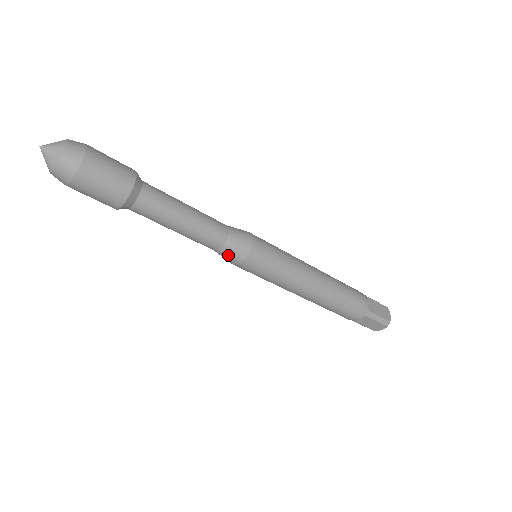
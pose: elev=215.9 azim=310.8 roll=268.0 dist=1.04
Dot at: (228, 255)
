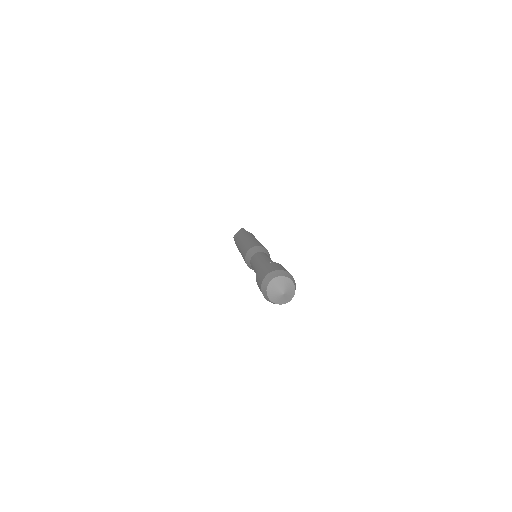
Dot at: (252, 268)
